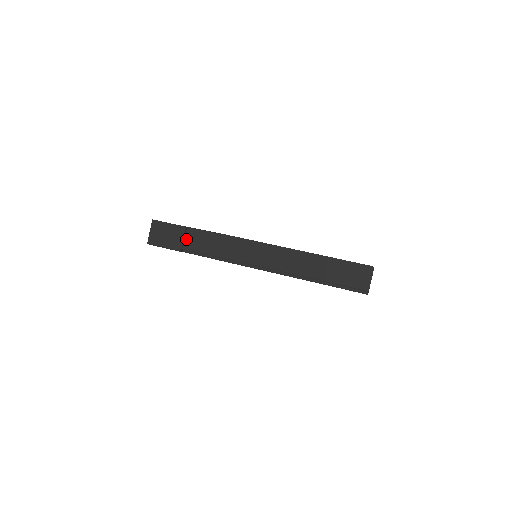
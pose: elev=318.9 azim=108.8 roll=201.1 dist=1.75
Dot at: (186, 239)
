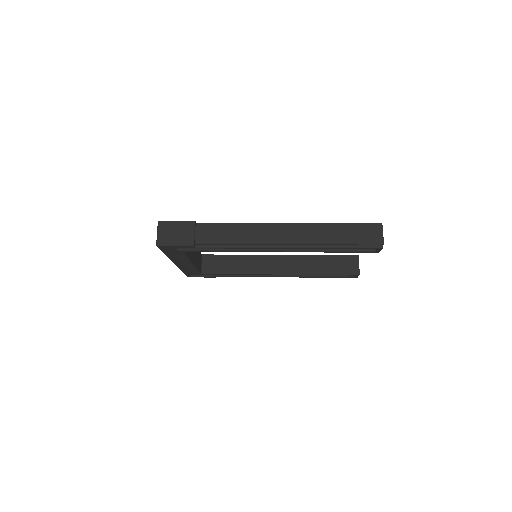
Dot at: (197, 233)
